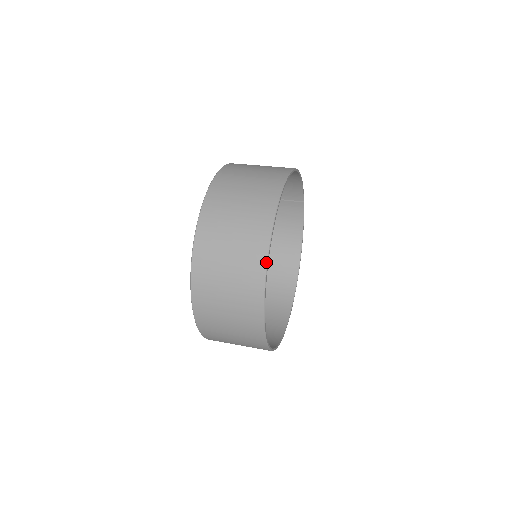
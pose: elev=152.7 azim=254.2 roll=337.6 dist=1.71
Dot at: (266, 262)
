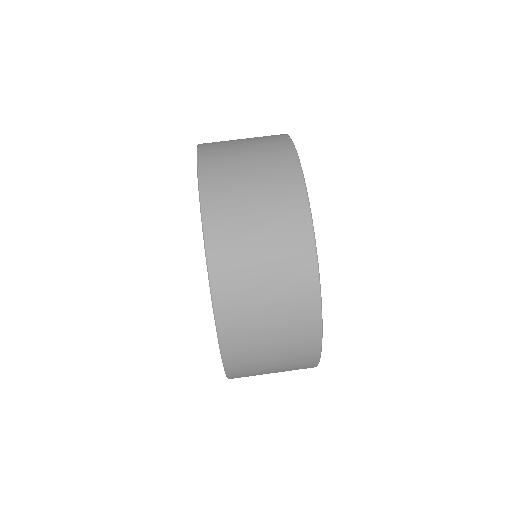
Dot at: (320, 350)
